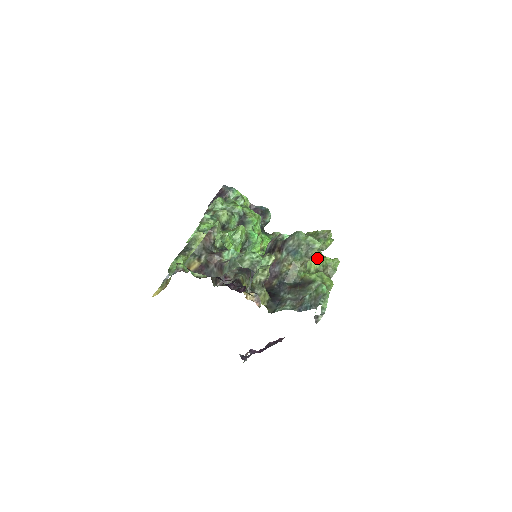
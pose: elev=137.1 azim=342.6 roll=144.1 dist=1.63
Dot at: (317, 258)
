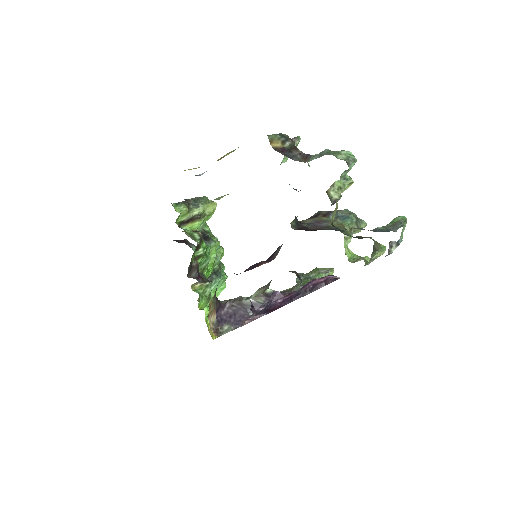
Dot at: (349, 250)
